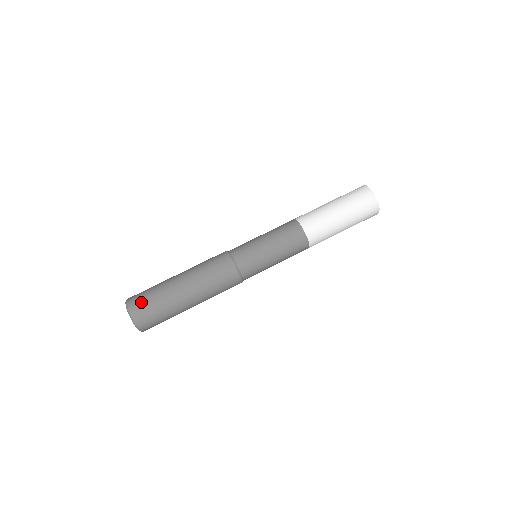
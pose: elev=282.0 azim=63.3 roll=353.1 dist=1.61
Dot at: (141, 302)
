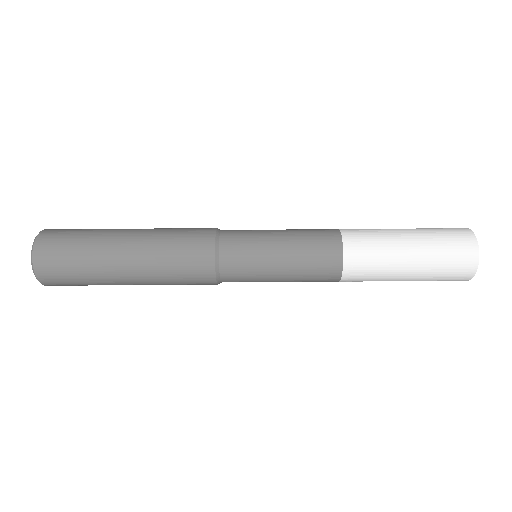
Dot at: (57, 241)
